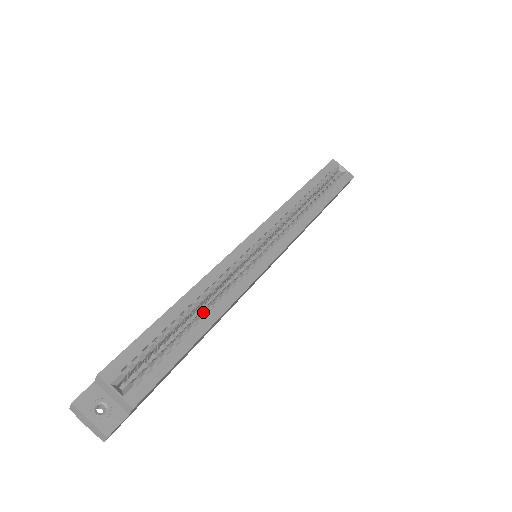
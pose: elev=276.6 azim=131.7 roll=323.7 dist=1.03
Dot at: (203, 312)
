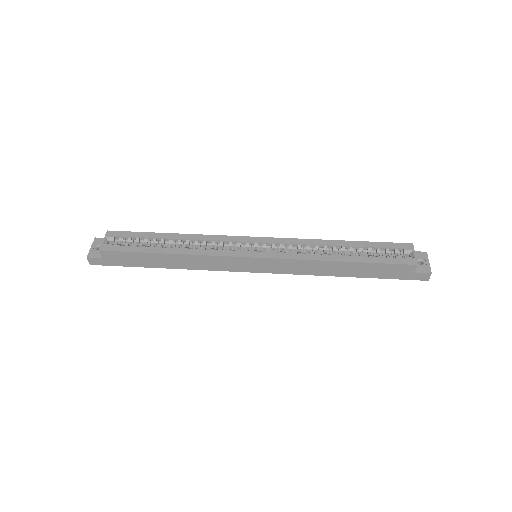
Dot at: (177, 247)
